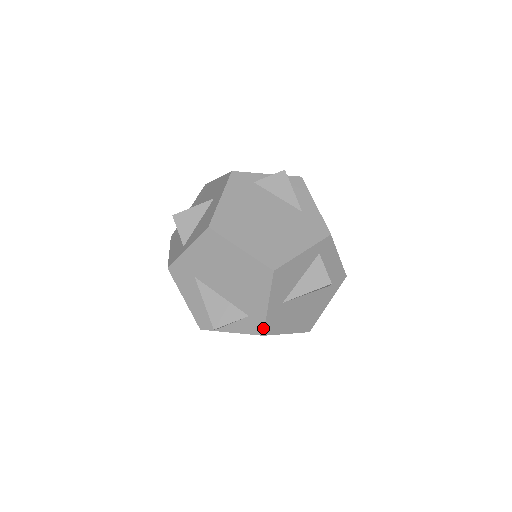
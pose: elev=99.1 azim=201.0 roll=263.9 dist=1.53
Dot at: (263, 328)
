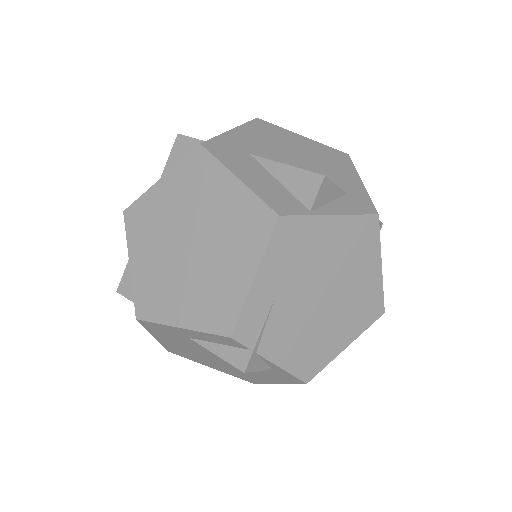
Dot at: (373, 205)
